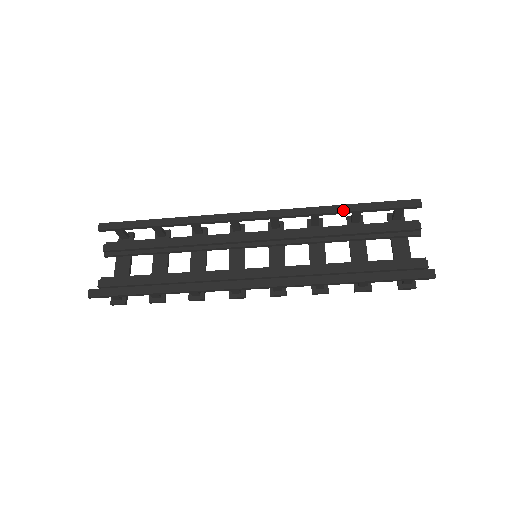
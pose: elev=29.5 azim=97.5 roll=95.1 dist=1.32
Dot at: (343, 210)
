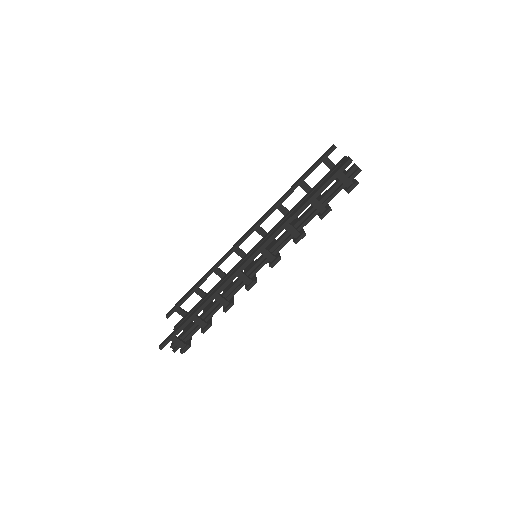
Dot at: (291, 188)
